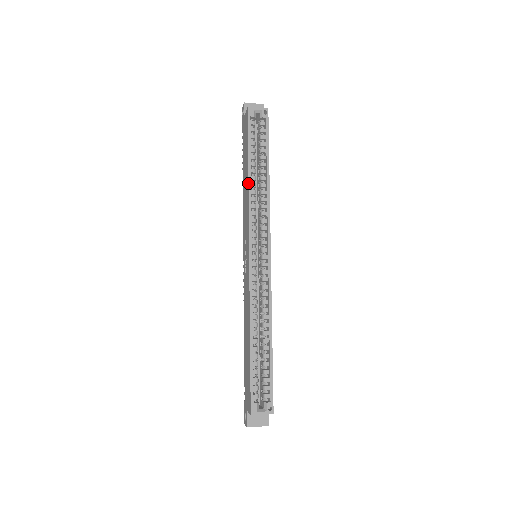
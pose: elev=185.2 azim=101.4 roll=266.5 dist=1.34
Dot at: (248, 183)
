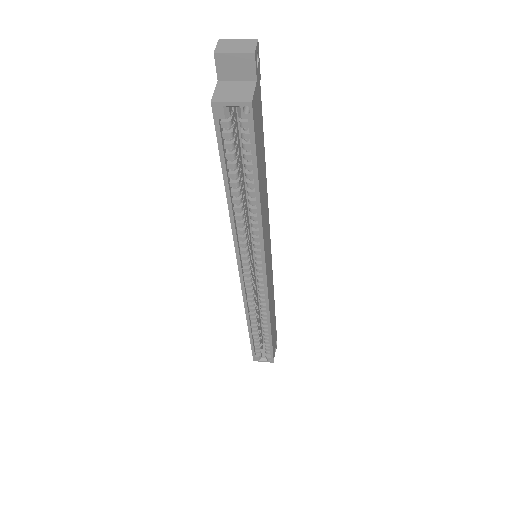
Dot at: occluded
